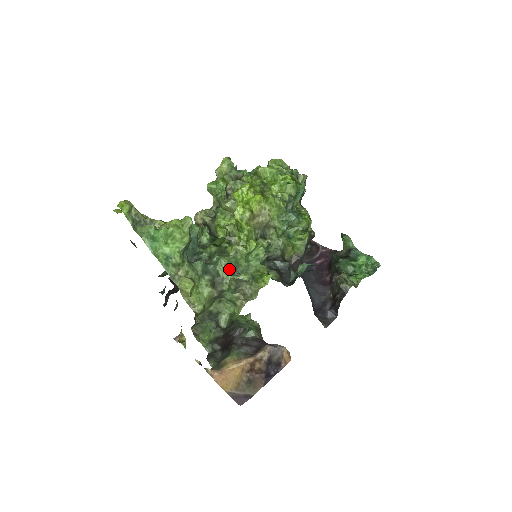
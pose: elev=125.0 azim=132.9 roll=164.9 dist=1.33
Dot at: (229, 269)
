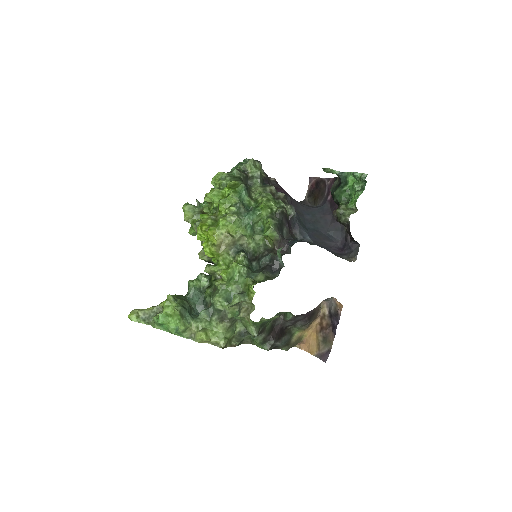
Dot at: (223, 302)
